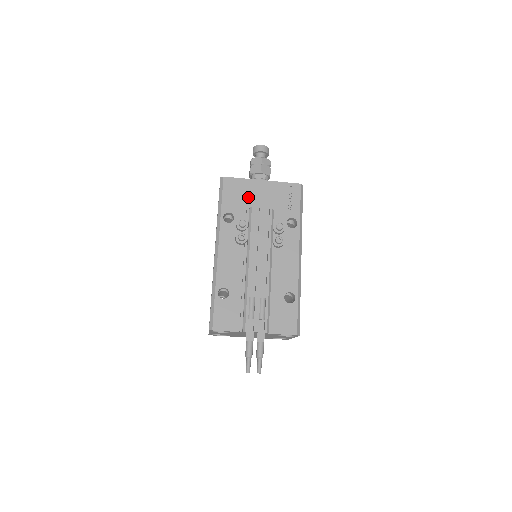
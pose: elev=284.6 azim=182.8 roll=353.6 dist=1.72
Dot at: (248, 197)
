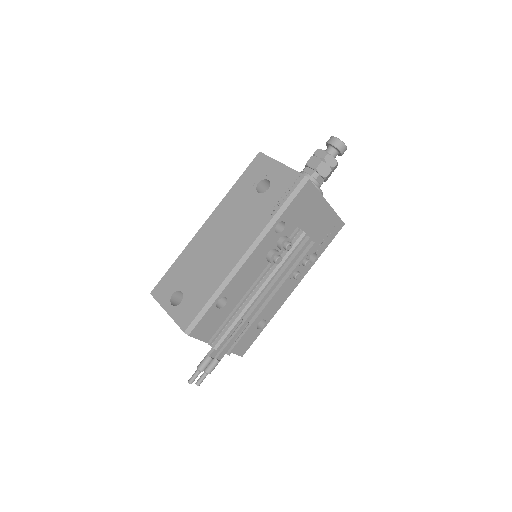
Dot at: (308, 214)
